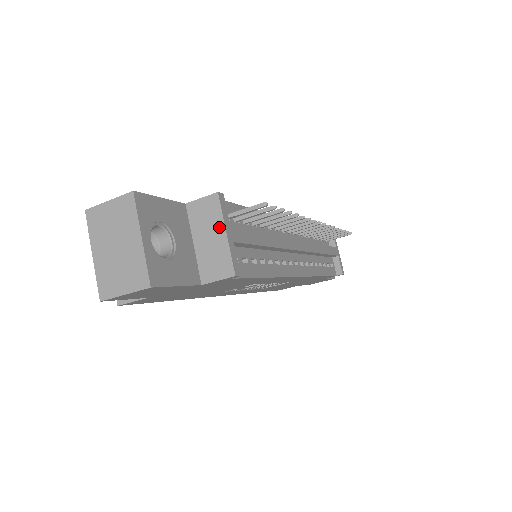
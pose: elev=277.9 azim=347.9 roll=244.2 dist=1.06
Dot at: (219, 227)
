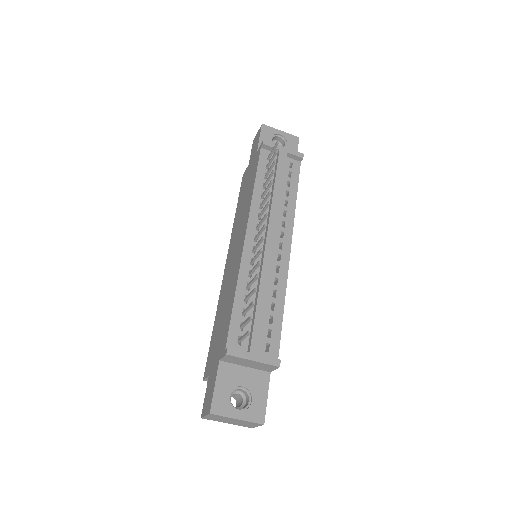
Dot at: (247, 361)
